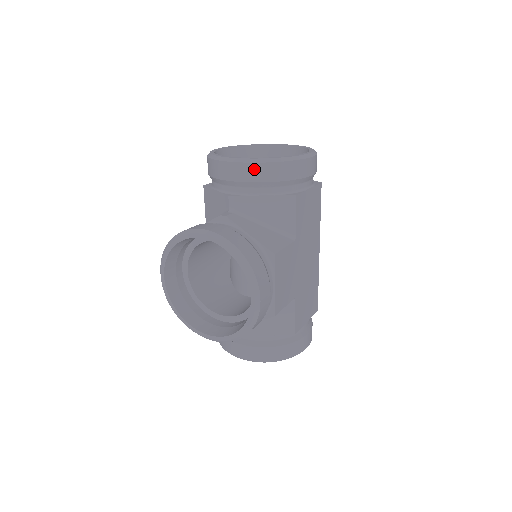
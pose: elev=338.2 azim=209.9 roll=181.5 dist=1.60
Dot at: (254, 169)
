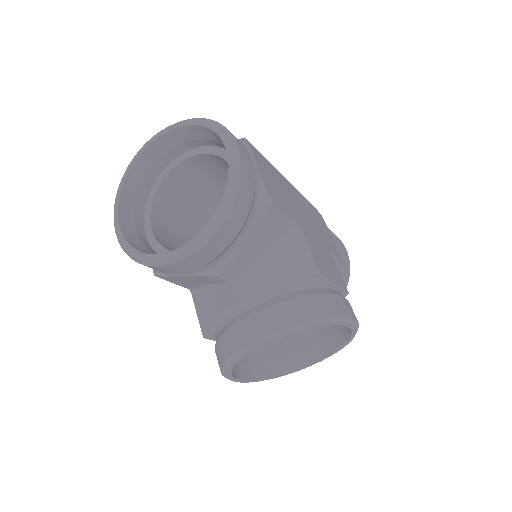
Dot at: (220, 237)
